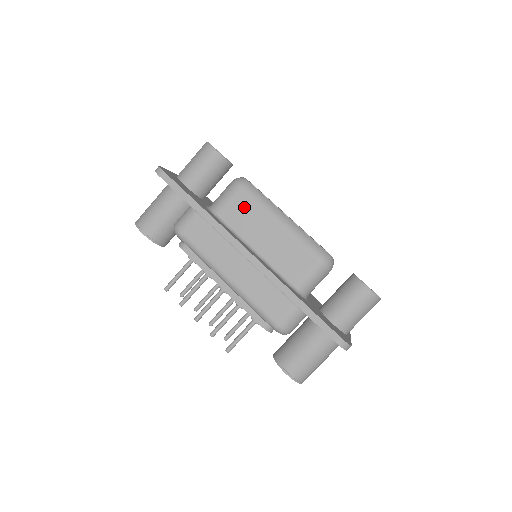
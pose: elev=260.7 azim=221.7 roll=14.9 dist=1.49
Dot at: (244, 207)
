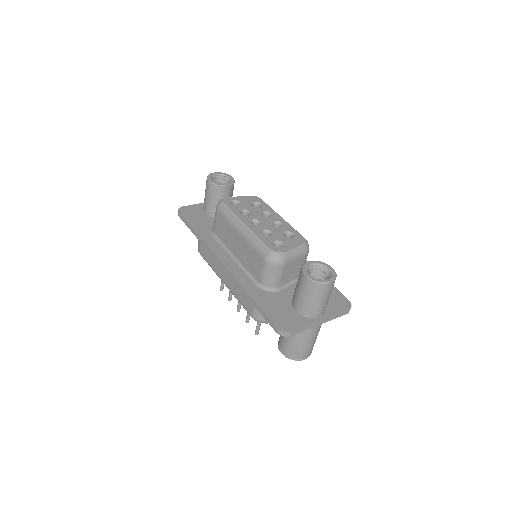
Dot at: (222, 224)
